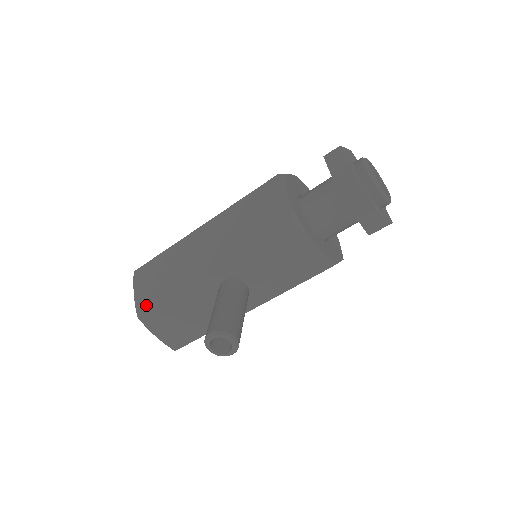
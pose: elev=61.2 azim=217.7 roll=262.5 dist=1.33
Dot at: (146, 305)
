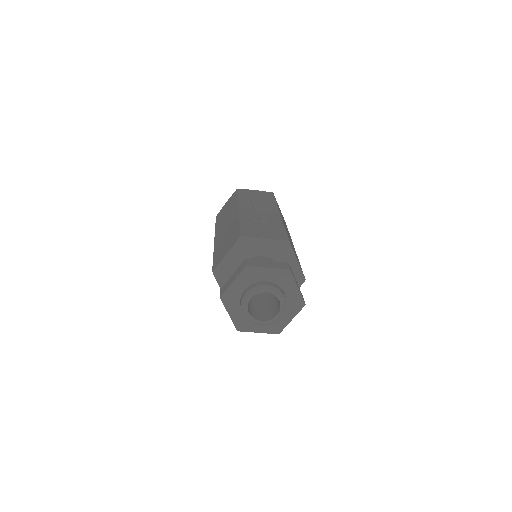
Dot at: occluded
